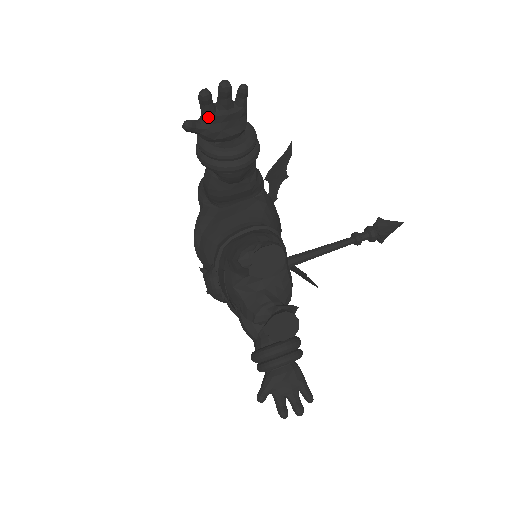
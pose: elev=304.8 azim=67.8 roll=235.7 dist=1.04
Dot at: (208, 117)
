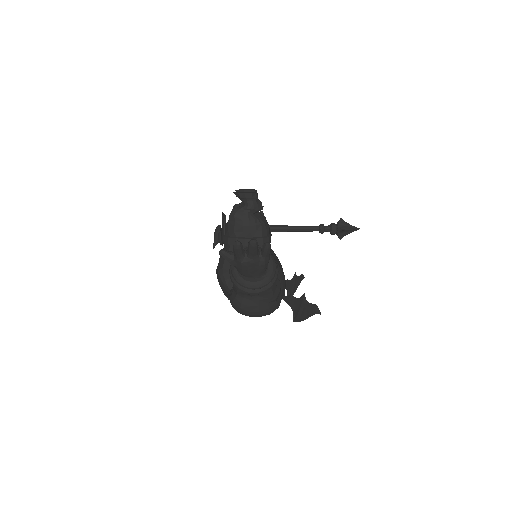
Dot at: occluded
